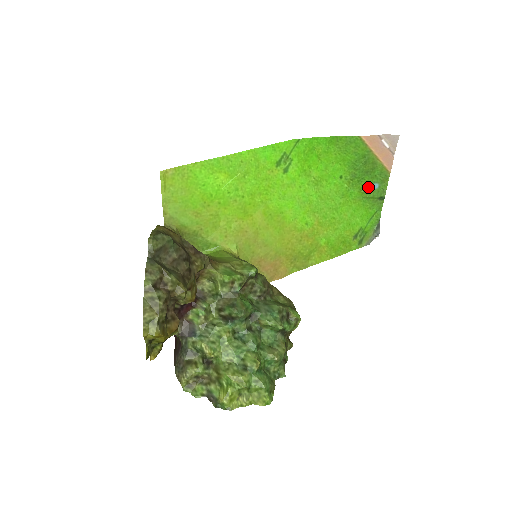
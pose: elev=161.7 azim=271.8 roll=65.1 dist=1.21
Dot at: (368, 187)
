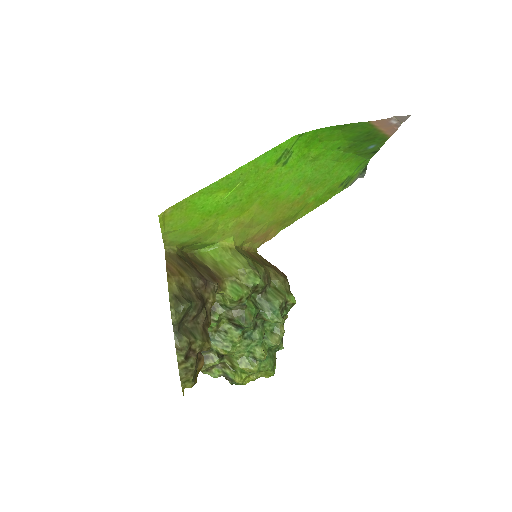
Dot at: (364, 148)
